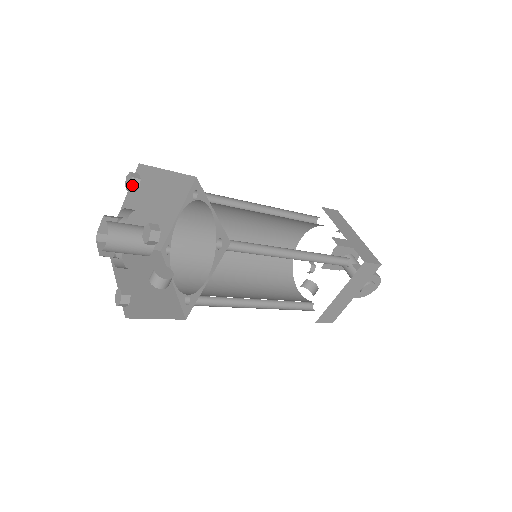
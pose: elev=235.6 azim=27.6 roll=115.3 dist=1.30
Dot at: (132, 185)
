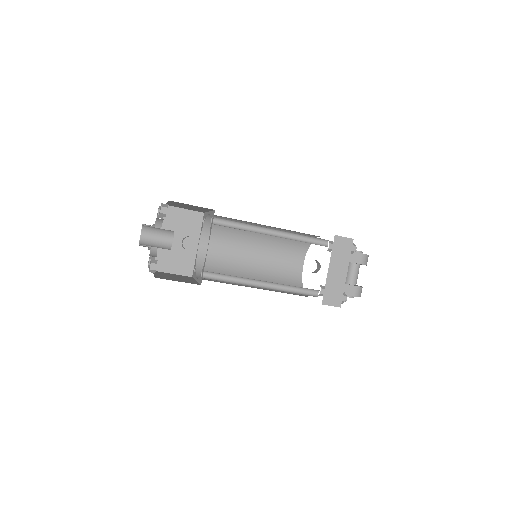
Dot at: (160, 216)
